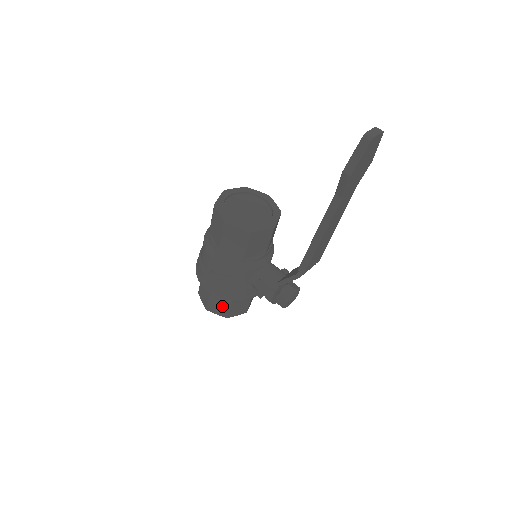
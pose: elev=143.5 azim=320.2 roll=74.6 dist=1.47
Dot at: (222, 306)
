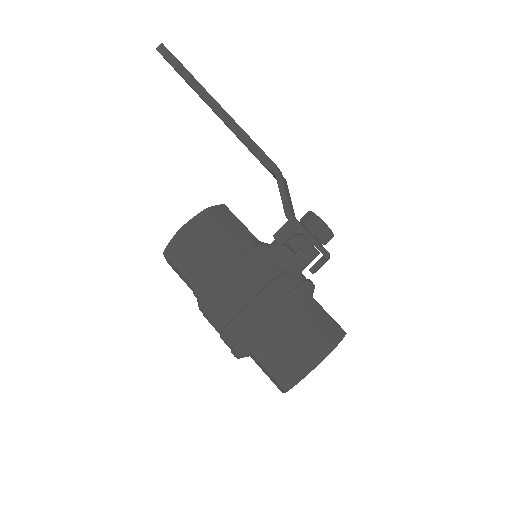
Dot at: (308, 336)
